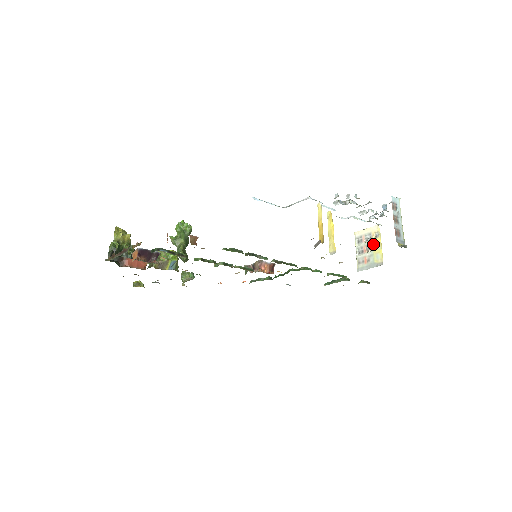
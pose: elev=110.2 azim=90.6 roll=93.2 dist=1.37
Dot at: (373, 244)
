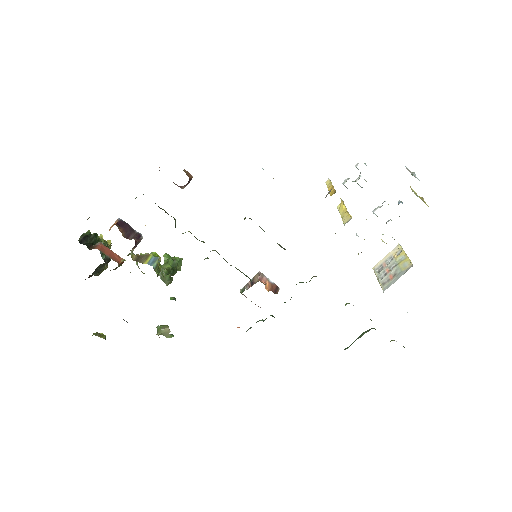
Dot at: (396, 260)
